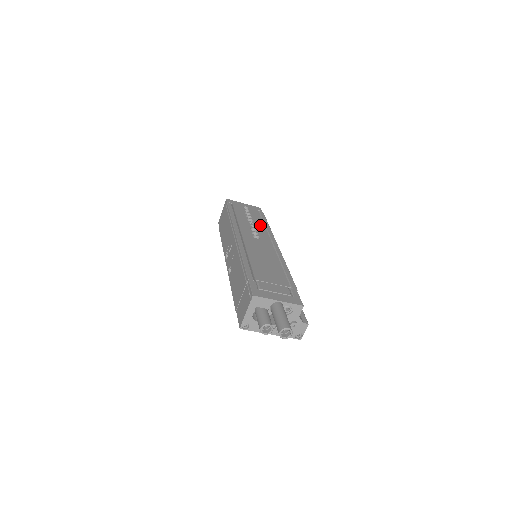
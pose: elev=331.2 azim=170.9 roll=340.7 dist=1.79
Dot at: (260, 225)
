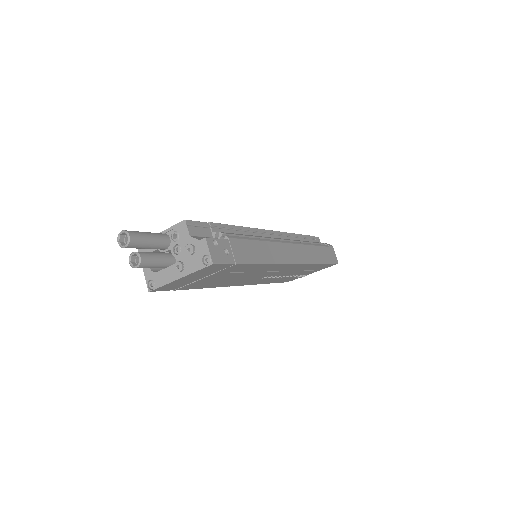
Dot at: occluded
